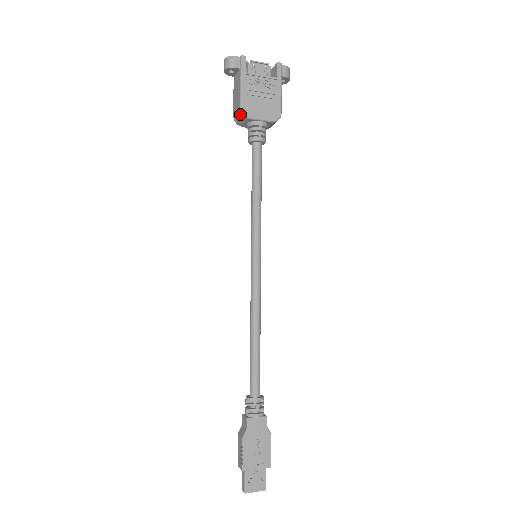
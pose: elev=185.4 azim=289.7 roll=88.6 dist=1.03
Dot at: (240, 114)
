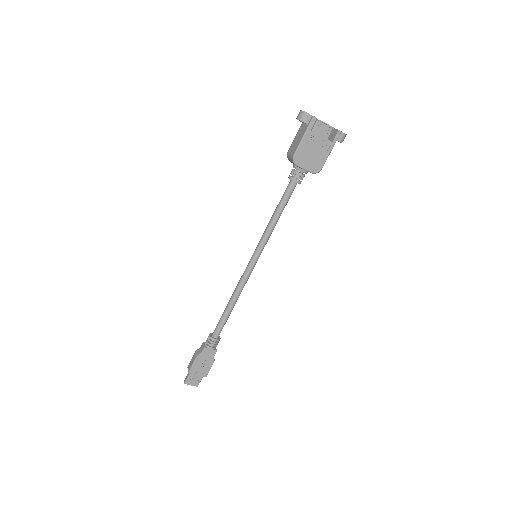
Dot at: (291, 159)
